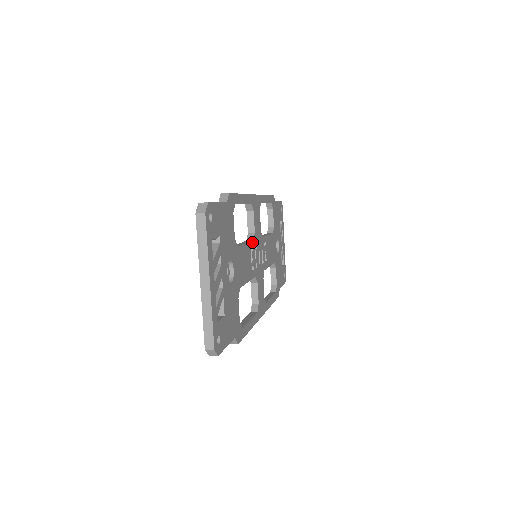
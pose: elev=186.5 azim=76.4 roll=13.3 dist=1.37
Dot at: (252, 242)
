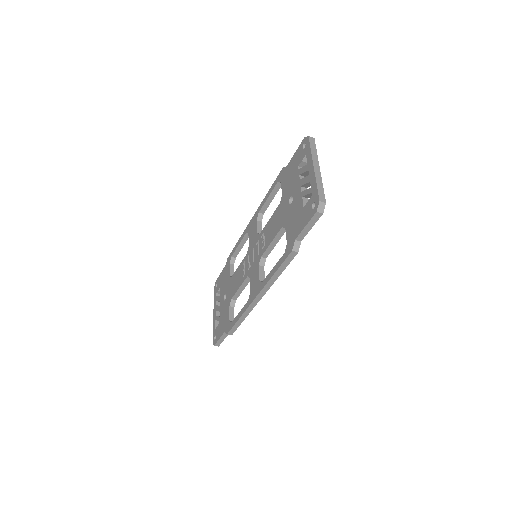
Dot at: occluded
